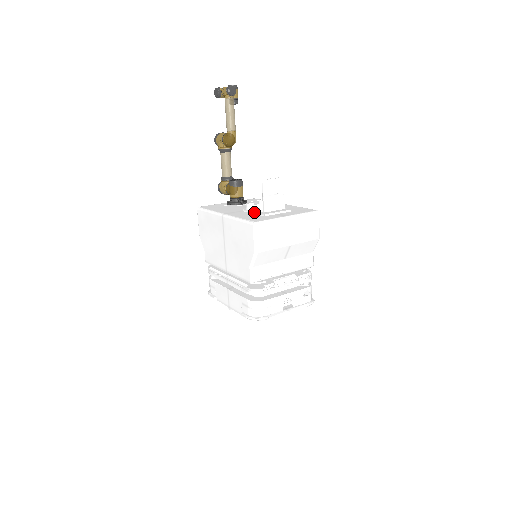
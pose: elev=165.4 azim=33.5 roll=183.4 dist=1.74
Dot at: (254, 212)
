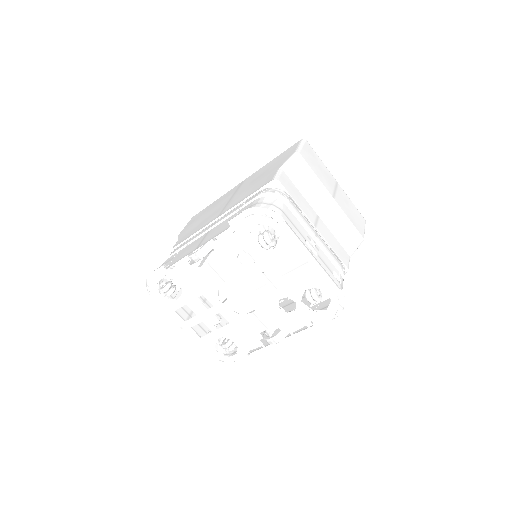
Dot at: occluded
